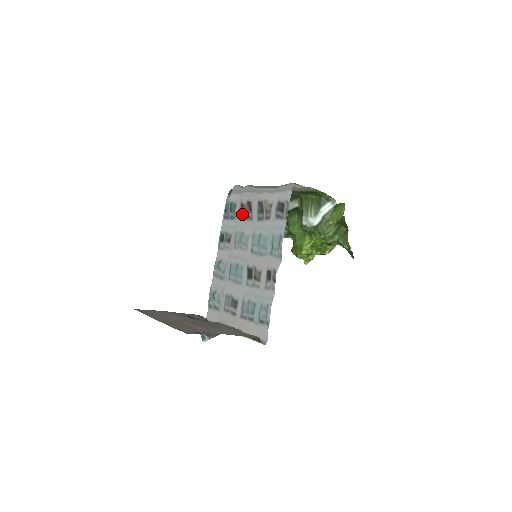
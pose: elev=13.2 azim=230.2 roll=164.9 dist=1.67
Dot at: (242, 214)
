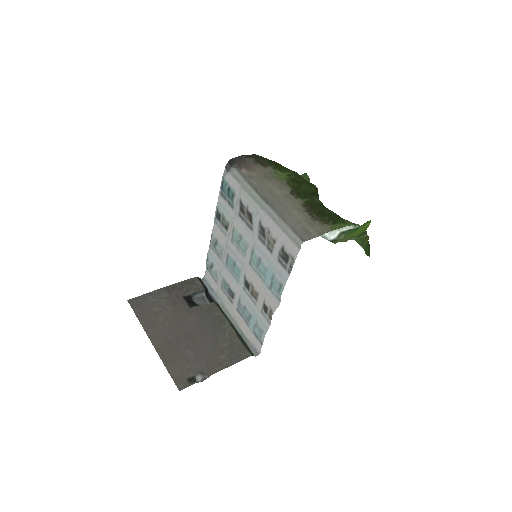
Dot at: (241, 213)
